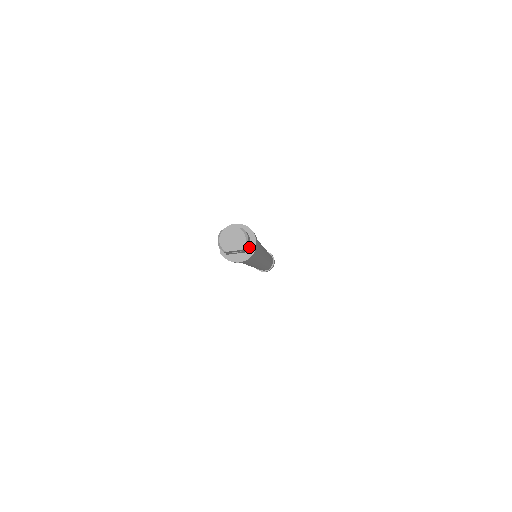
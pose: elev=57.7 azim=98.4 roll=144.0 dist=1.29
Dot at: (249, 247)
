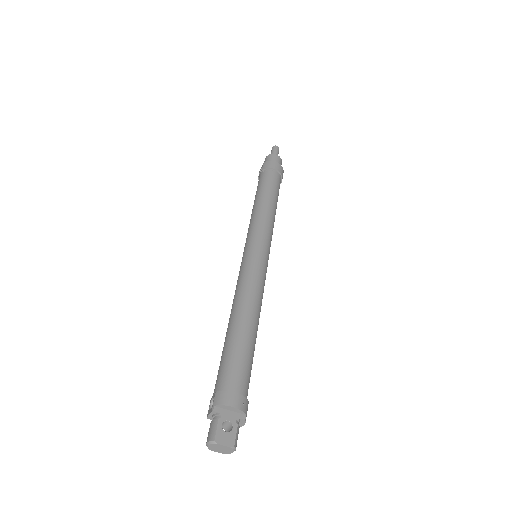
Dot at: occluded
